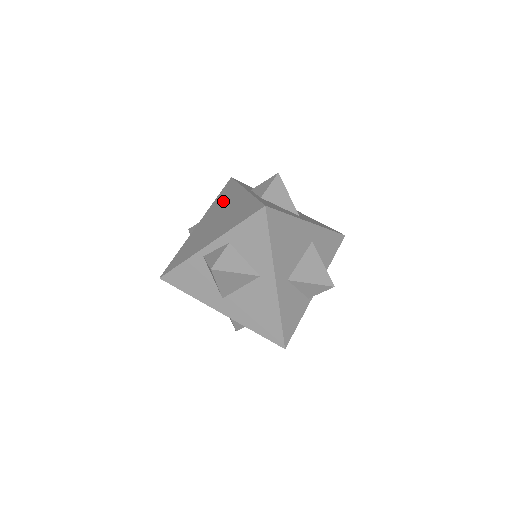
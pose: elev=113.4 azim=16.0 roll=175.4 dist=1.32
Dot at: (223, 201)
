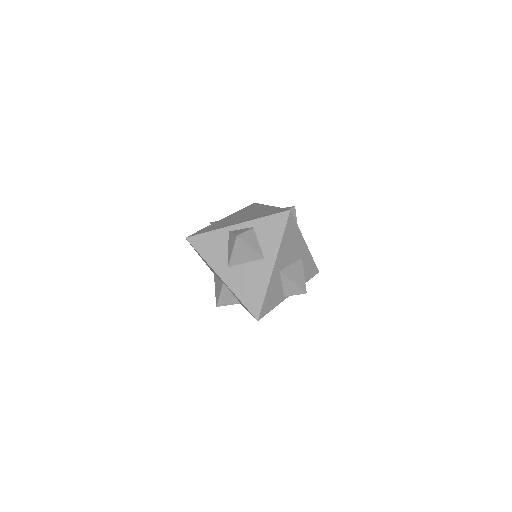
Dot at: (248, 210)
